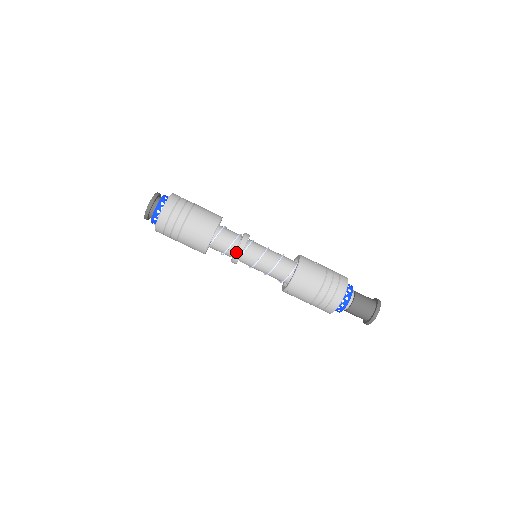
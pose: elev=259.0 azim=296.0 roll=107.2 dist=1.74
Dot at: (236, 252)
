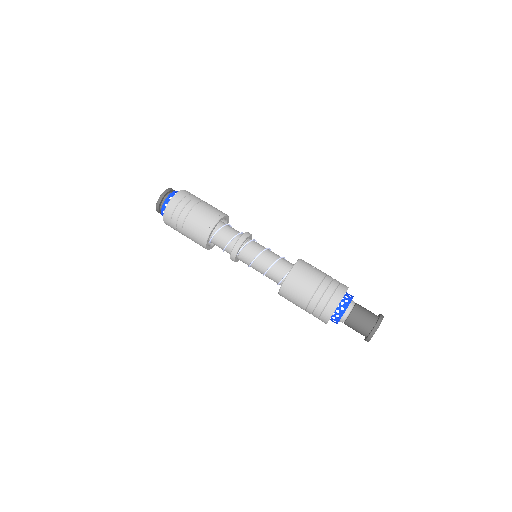
Dot at: (233, 249)
